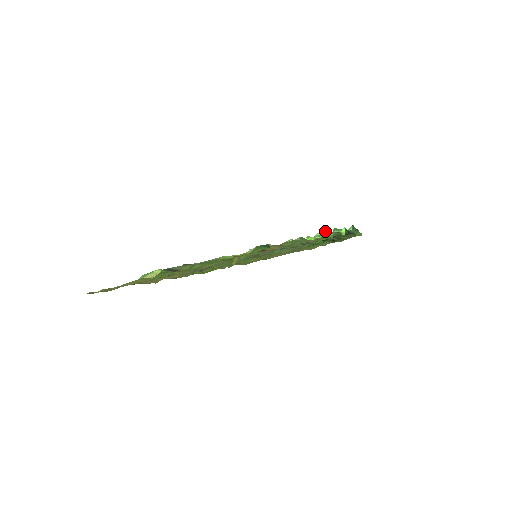
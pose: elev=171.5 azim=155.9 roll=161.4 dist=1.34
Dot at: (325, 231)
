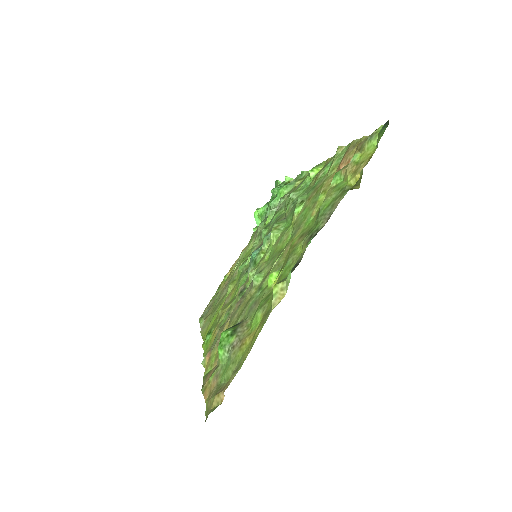
Dot at: (279, 188)
